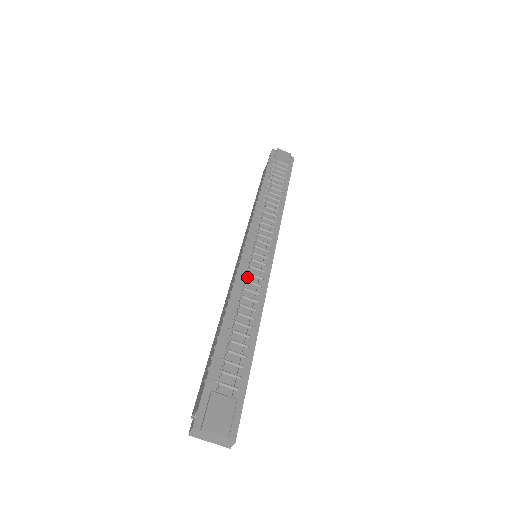
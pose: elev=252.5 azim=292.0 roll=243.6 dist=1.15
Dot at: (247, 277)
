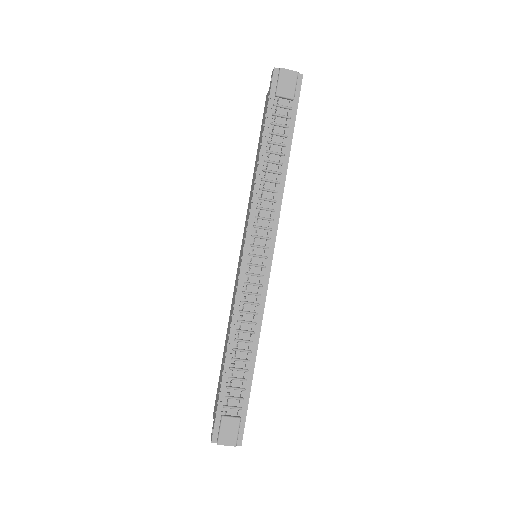
Dot at: (246, 297)
